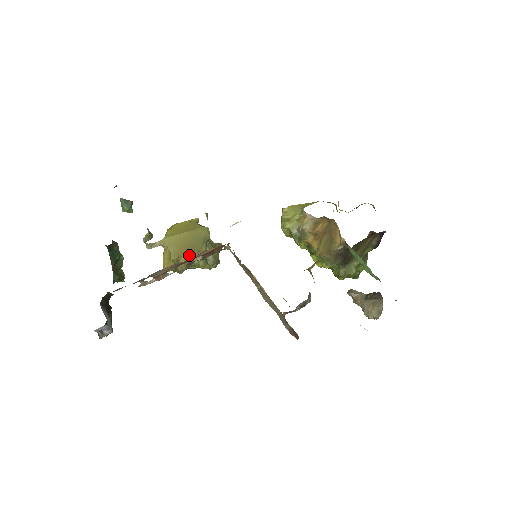
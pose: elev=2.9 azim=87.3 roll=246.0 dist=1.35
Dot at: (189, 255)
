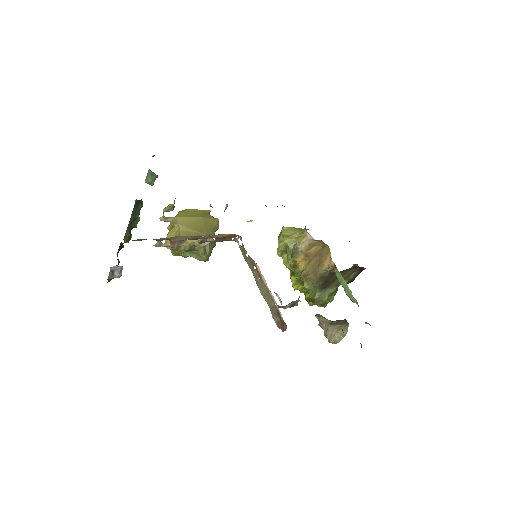
Dot at: occluded
